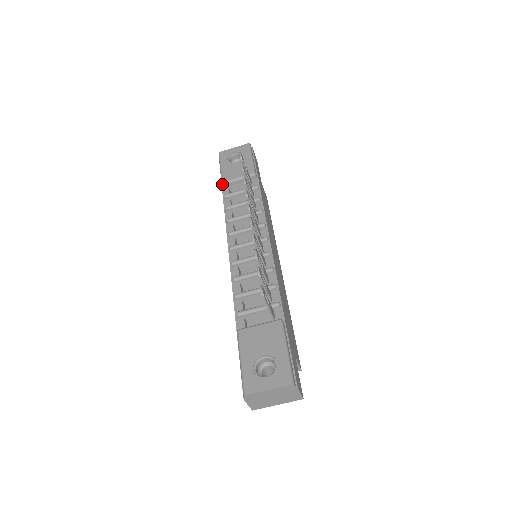
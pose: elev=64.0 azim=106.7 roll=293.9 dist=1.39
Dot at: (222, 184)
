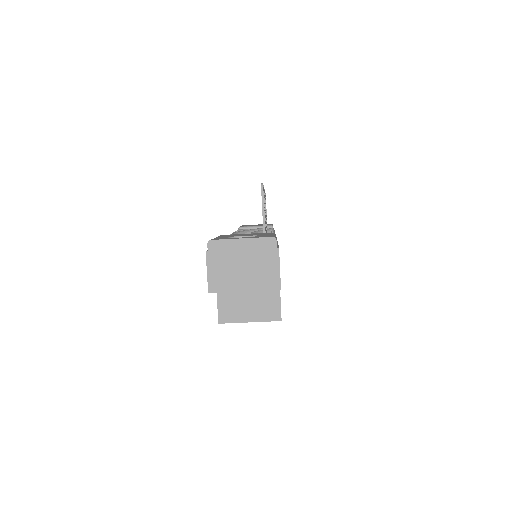
Dot at: (239, 228)
